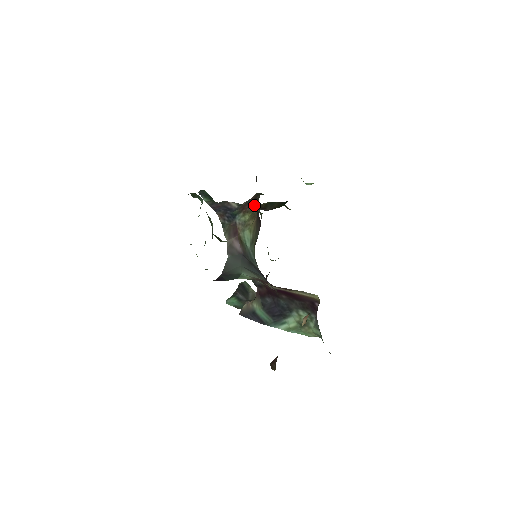
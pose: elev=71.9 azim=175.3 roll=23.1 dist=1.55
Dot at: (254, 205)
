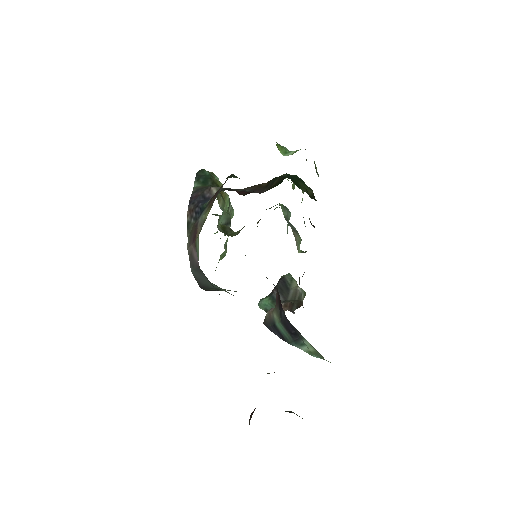
Dot at: (216, 196)
